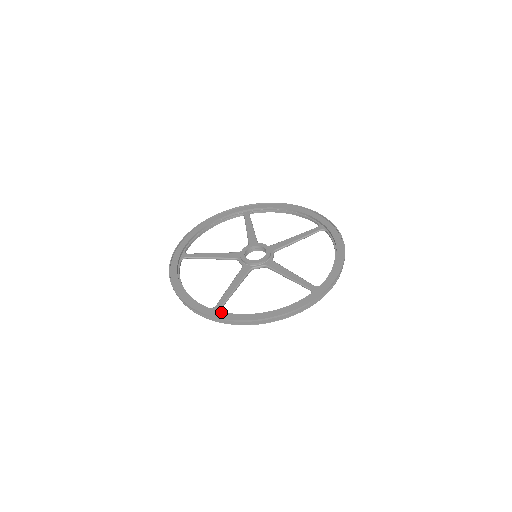
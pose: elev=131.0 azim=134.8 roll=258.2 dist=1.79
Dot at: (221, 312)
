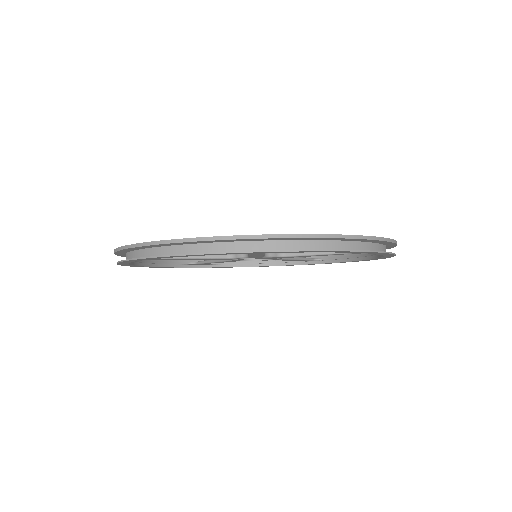
Dot at: occluded
